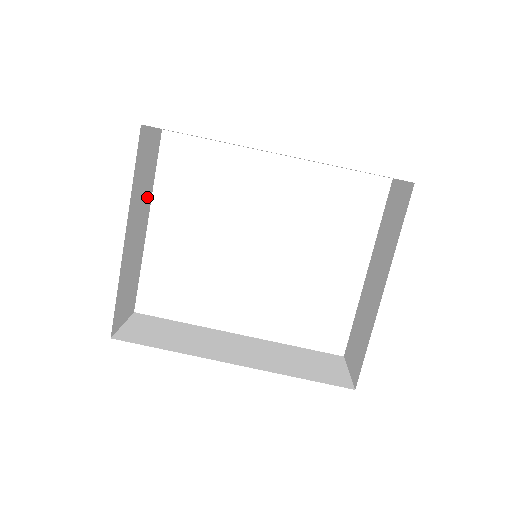
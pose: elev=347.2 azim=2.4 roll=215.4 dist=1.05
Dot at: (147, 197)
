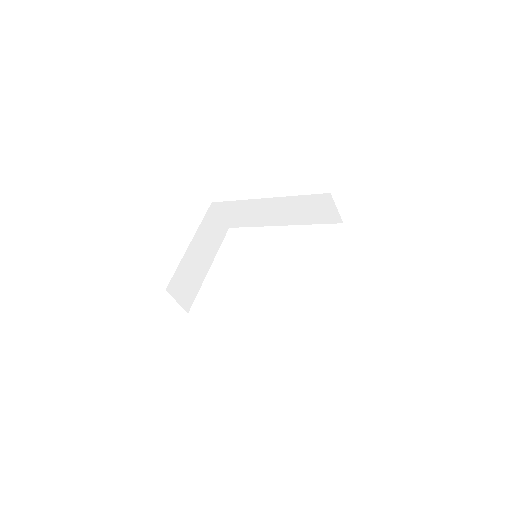
Dot at: (212, 249)
